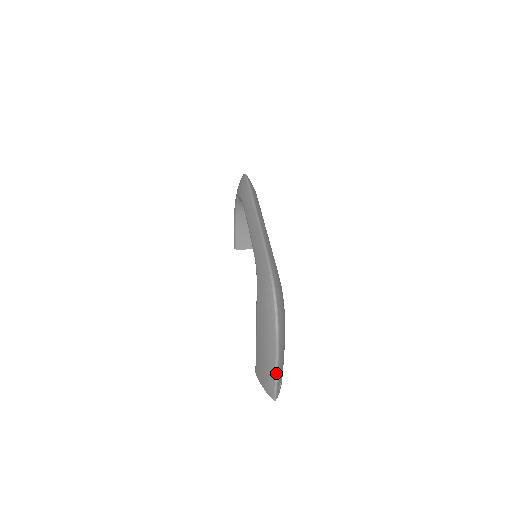
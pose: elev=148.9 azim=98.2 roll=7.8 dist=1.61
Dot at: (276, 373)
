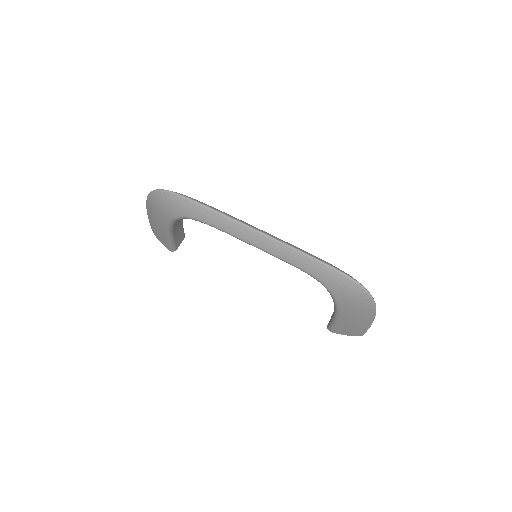
Dot at: occluded
